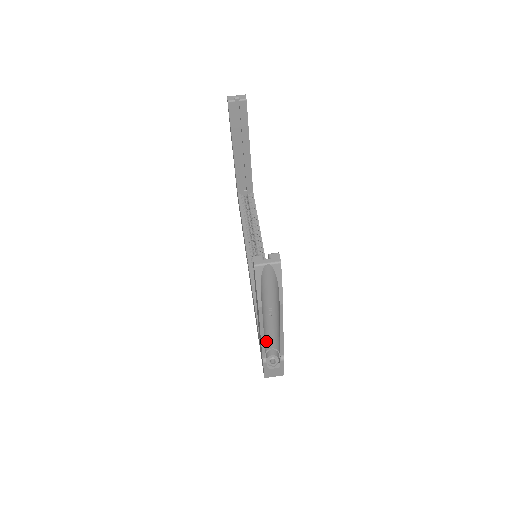
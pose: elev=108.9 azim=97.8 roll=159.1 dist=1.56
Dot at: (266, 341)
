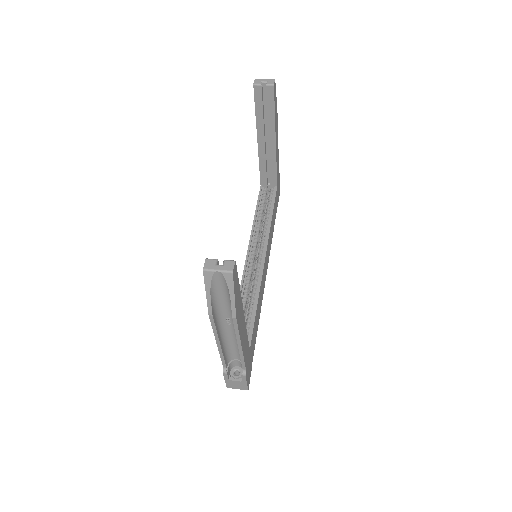
Dot at: (229, 351)
